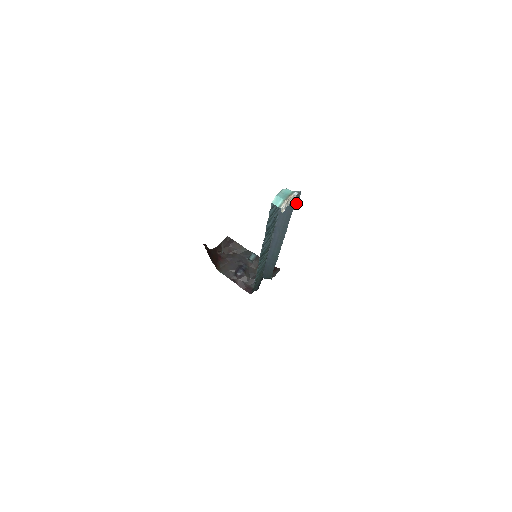
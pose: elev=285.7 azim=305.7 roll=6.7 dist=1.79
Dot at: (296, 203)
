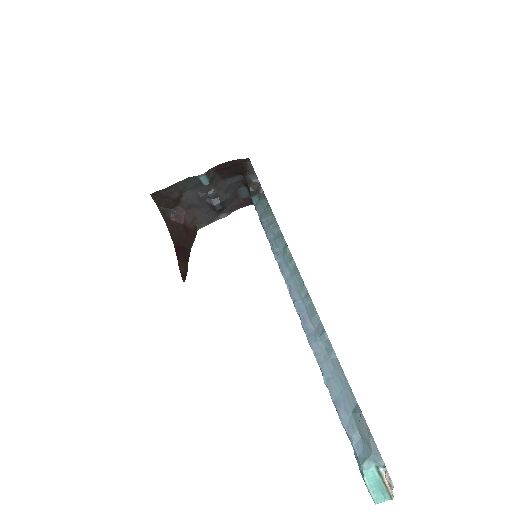
Dot at: (360, 412)
